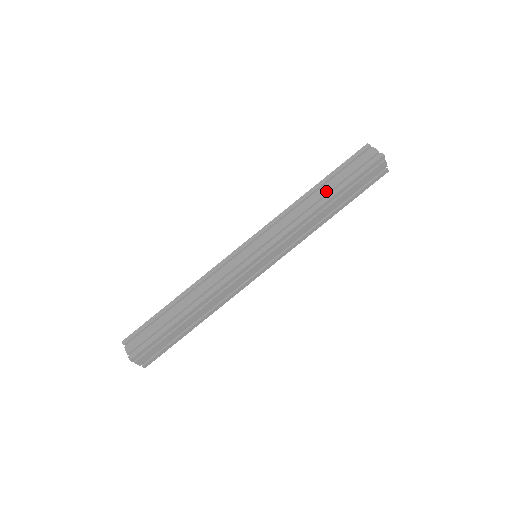
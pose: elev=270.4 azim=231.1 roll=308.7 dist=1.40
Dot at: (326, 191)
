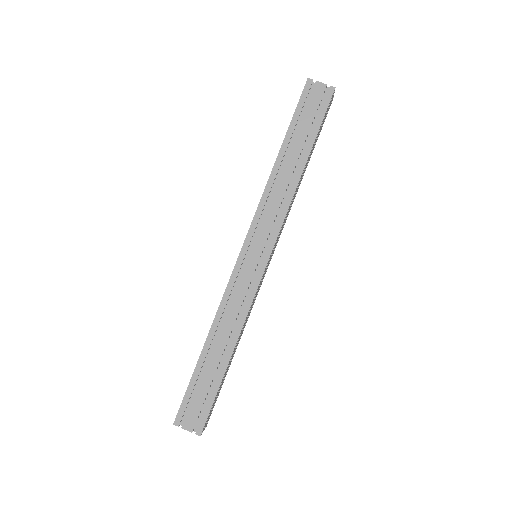
Dot at: (297, 154)
